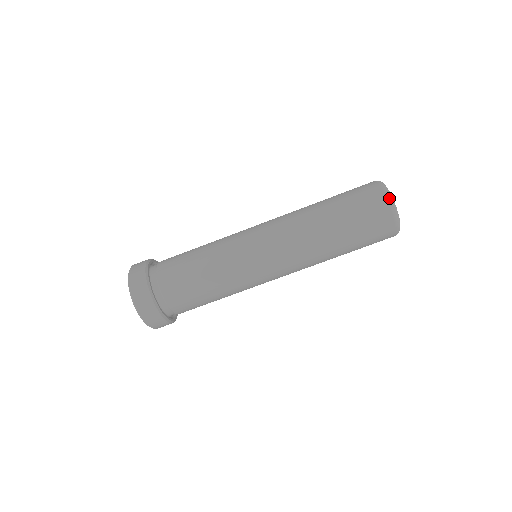
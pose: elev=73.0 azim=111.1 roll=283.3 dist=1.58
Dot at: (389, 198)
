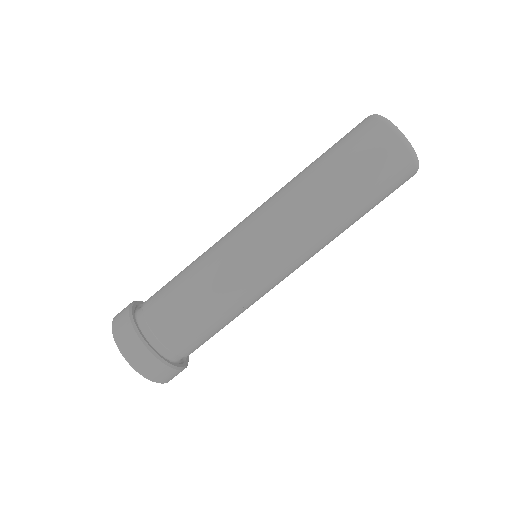
Dot at: (392, 128)
